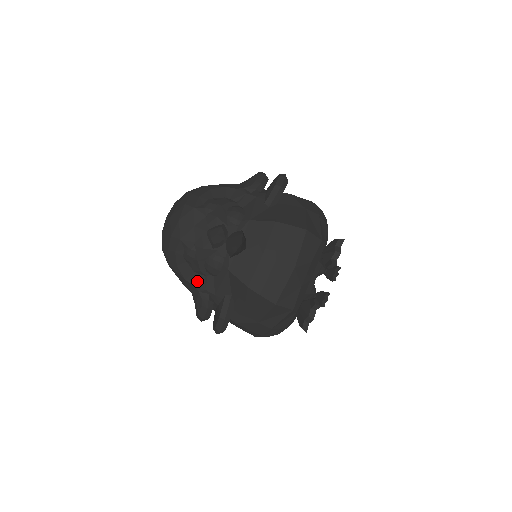
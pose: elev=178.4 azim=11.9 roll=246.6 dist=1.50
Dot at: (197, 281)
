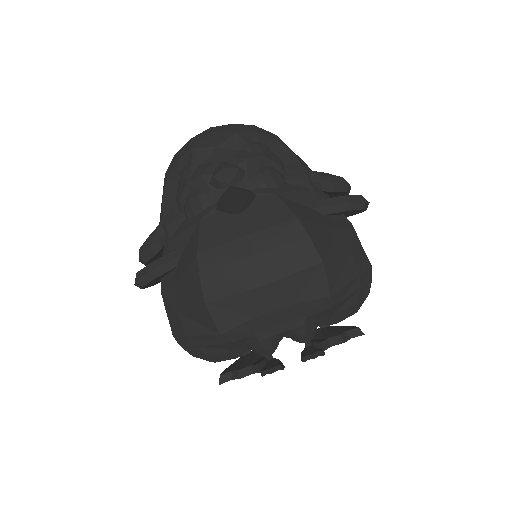
Dot at: (169, 210)
